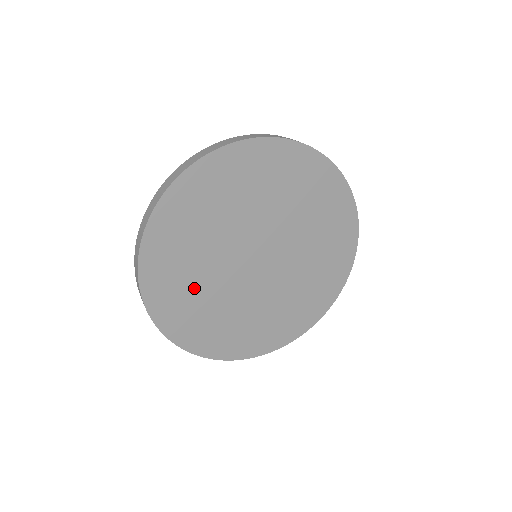
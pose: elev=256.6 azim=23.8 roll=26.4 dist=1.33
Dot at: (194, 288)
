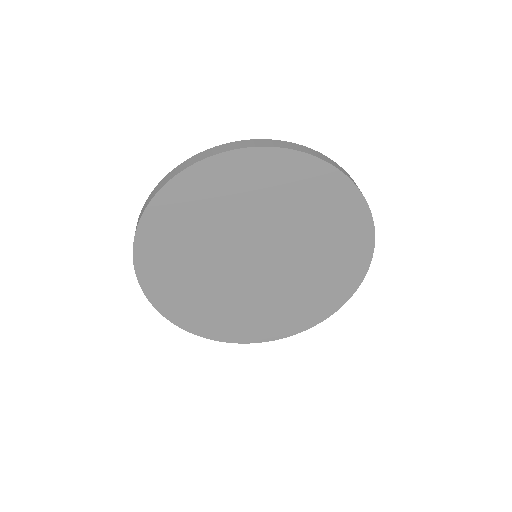
Dot at: (205, 219)
